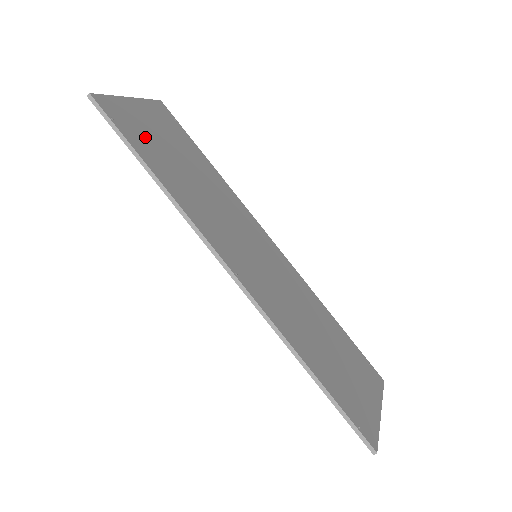
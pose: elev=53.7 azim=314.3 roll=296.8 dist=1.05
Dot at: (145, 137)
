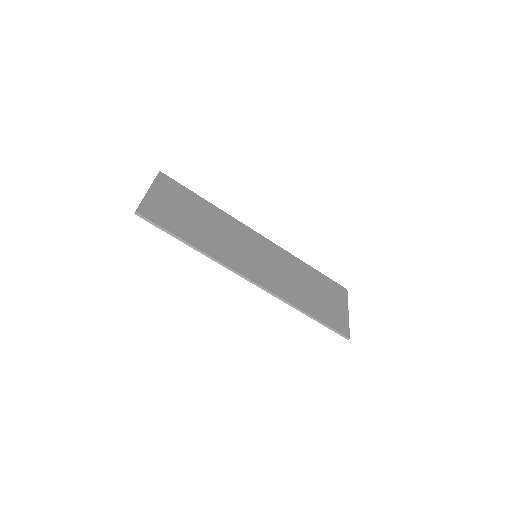
Dot at: (171, 217)
